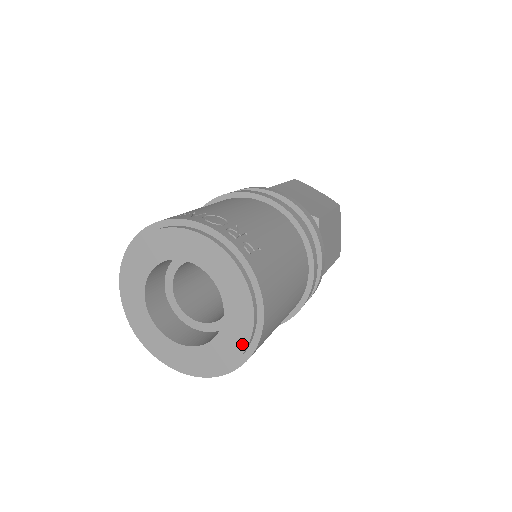
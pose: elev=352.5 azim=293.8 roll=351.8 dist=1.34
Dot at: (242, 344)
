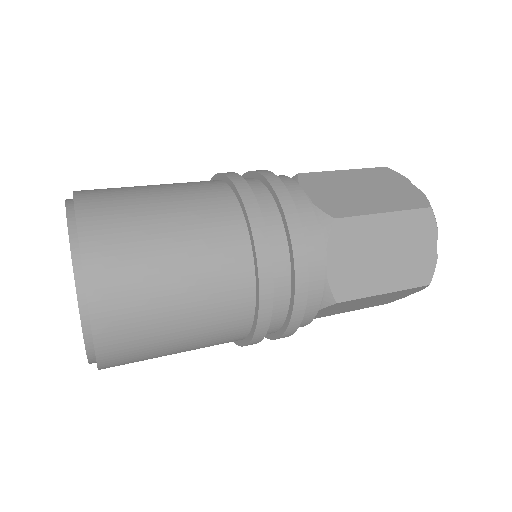
Dot at: (71, 254)
